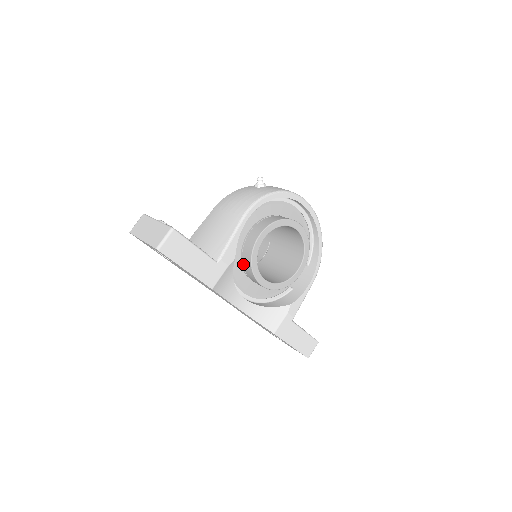
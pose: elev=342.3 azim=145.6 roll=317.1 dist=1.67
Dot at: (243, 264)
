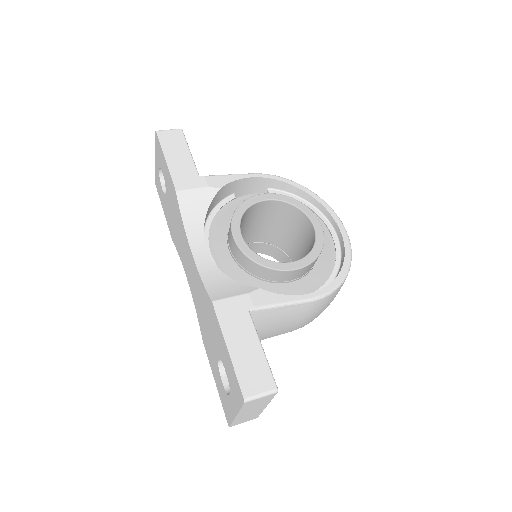
Dot at: occluded
